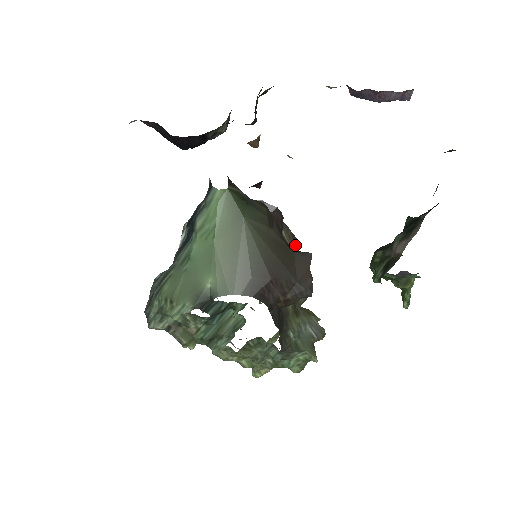
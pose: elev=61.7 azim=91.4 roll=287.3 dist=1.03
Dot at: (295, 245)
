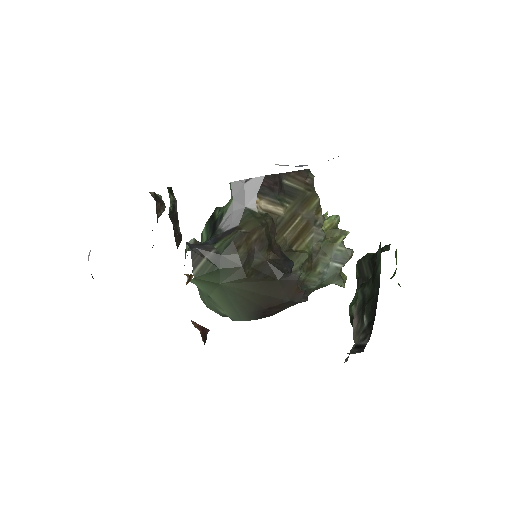
Dot at: (303, 178)
